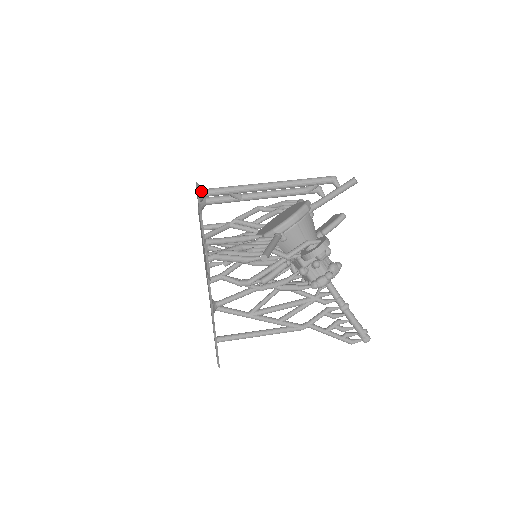
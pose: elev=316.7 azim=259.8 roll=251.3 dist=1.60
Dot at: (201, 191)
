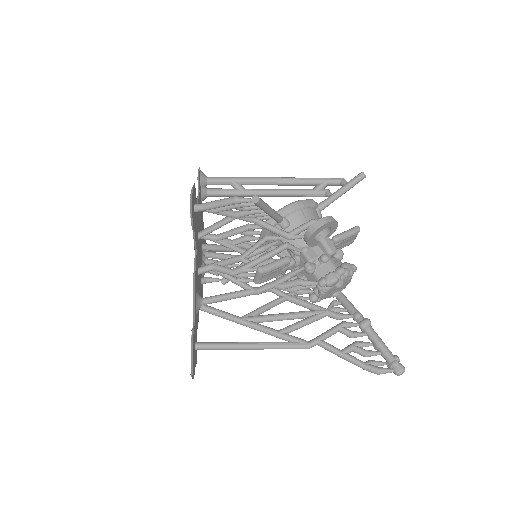
Dot at: (203, 174)
